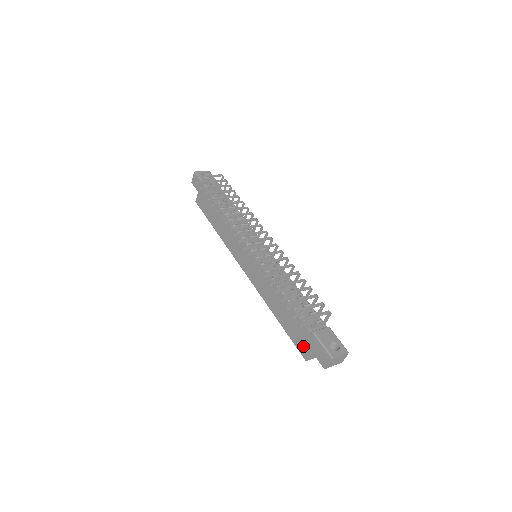
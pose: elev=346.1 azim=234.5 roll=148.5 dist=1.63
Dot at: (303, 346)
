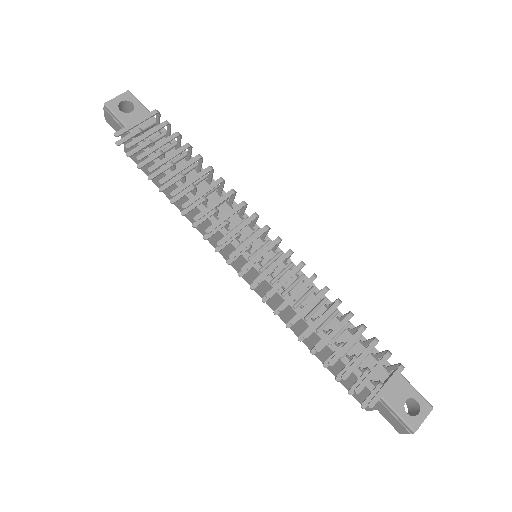
Dot at: (361, 398)
